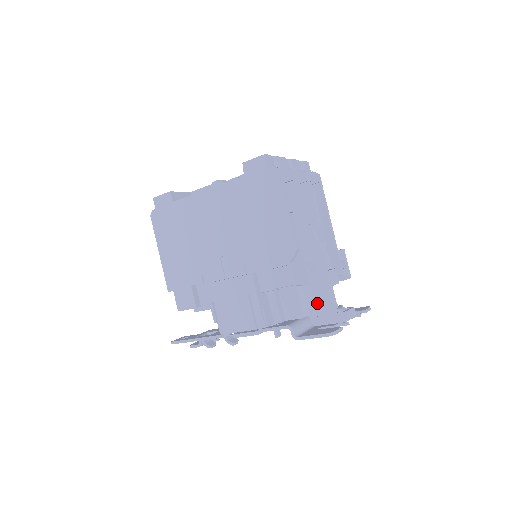
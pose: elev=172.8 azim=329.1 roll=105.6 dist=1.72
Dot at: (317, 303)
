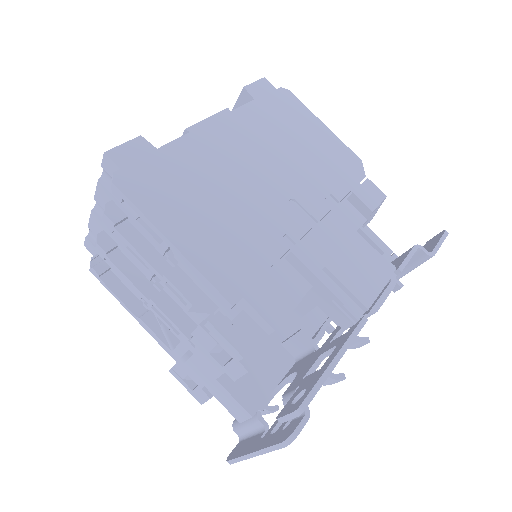
Dot at: occluded
